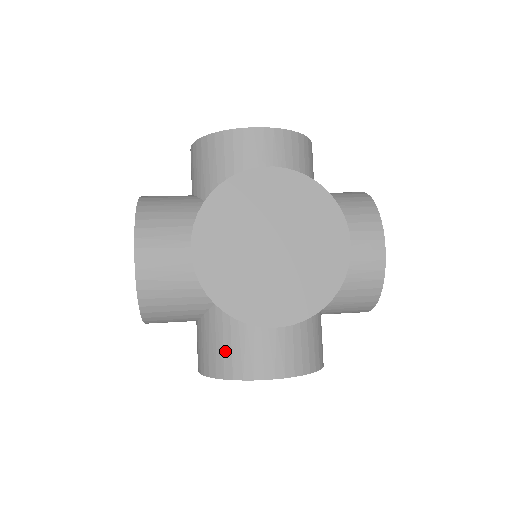
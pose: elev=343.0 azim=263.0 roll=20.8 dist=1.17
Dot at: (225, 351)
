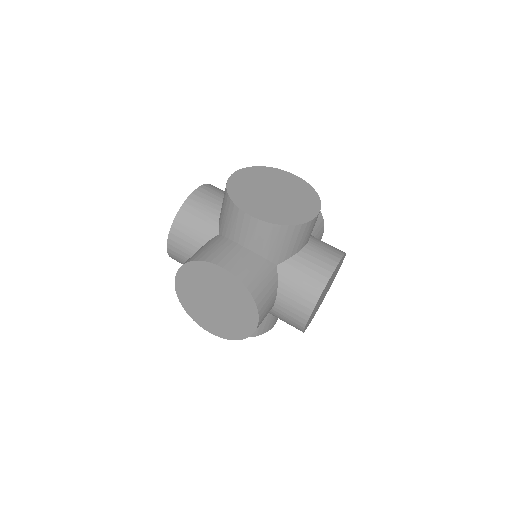
Dot at: (261, 326)
